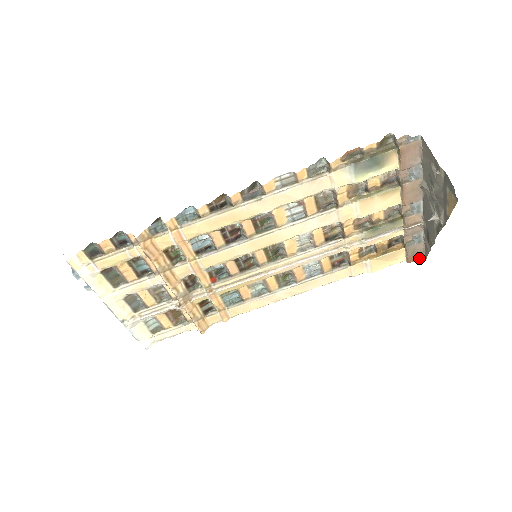
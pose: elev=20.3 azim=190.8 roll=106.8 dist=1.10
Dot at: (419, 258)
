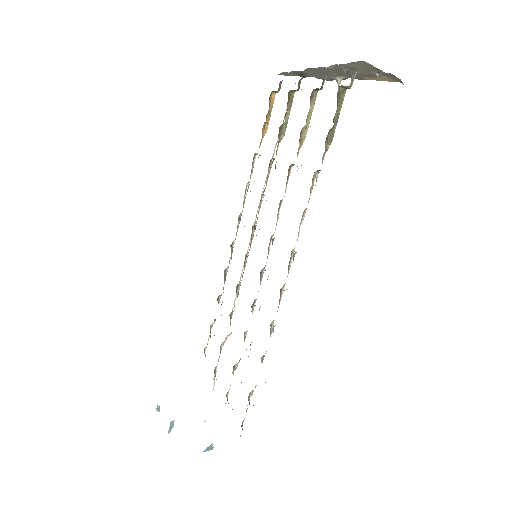
Dot at: occluded
